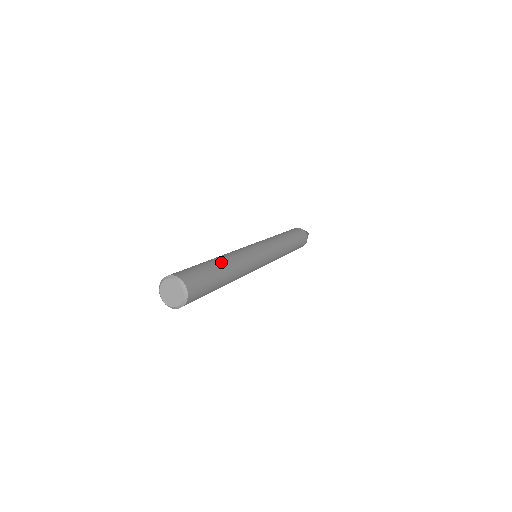
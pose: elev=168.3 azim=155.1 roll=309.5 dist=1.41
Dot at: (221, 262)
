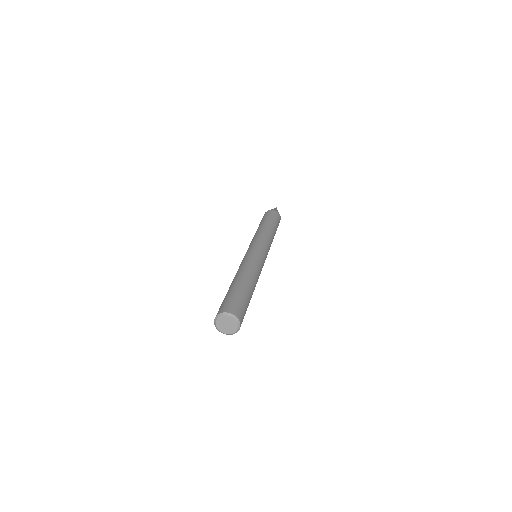
Dot at: (253, 290)
